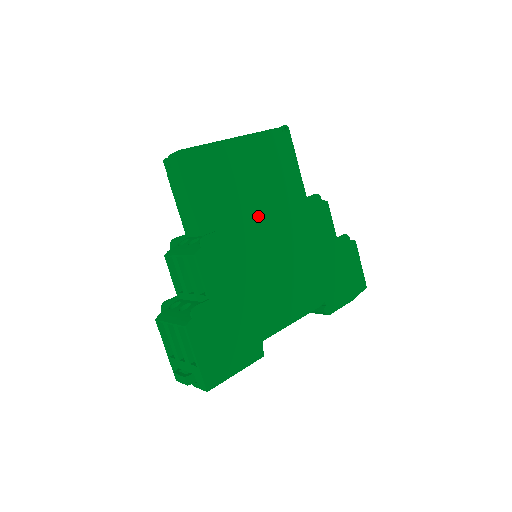
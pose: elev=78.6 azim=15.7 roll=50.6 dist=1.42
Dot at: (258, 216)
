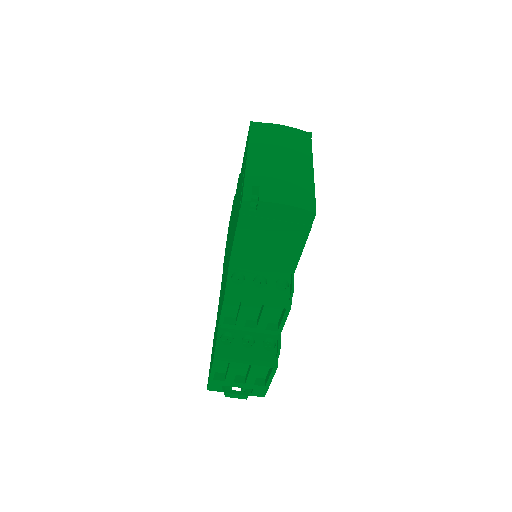
Dot at: occluded
